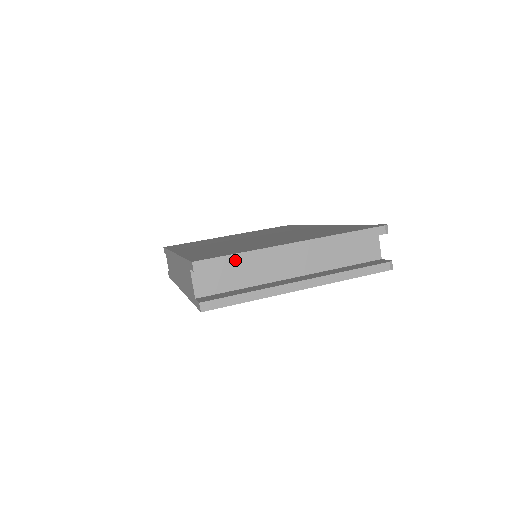
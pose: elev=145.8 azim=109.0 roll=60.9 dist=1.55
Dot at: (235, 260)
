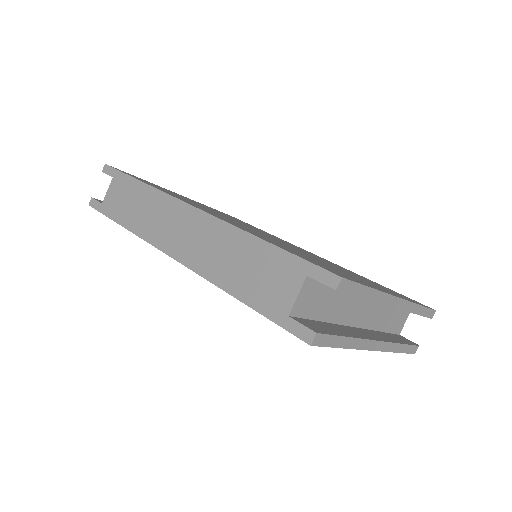
Dot at: (365, 294)
